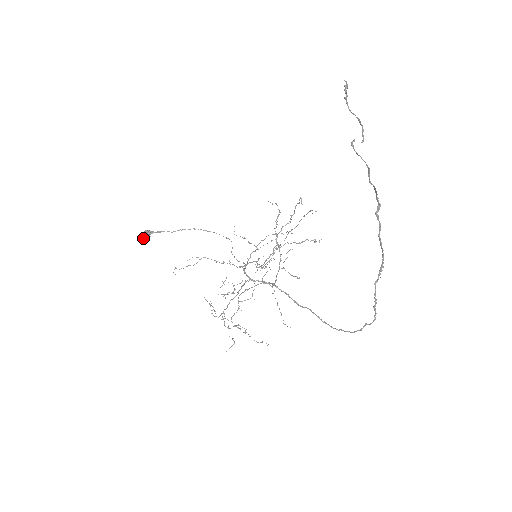
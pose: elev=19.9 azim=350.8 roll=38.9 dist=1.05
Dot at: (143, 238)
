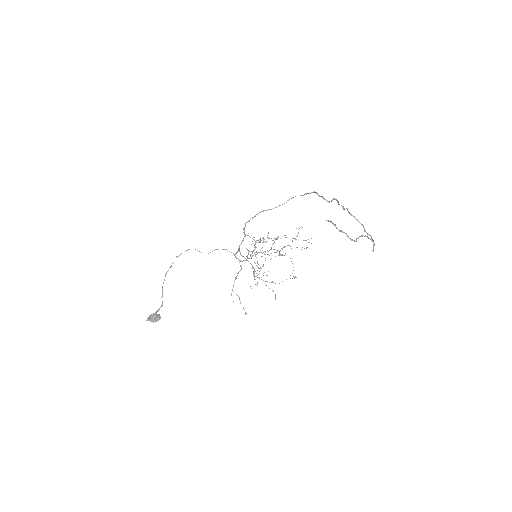
Dot at: (156, 320)
